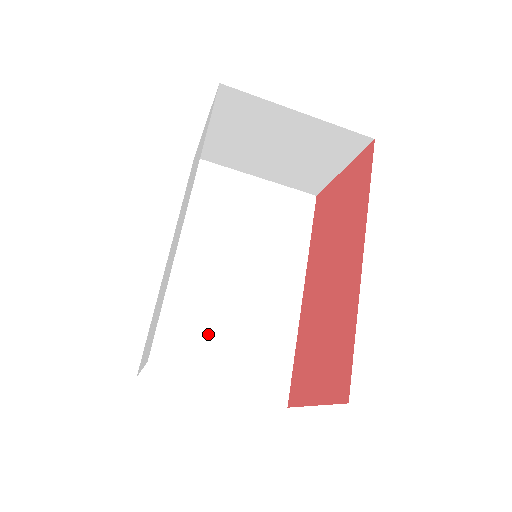
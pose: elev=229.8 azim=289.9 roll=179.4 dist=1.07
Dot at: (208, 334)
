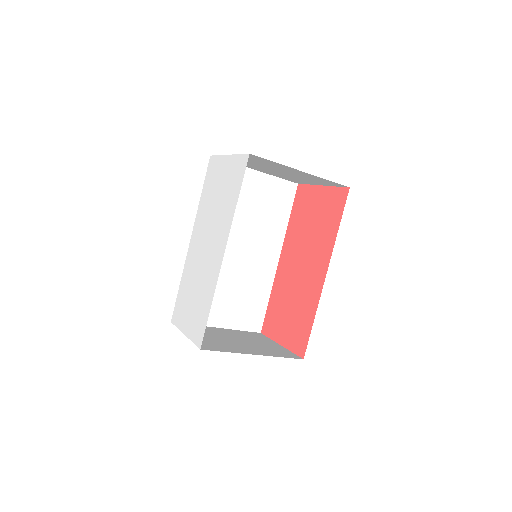
Dot at: (215, 292)
